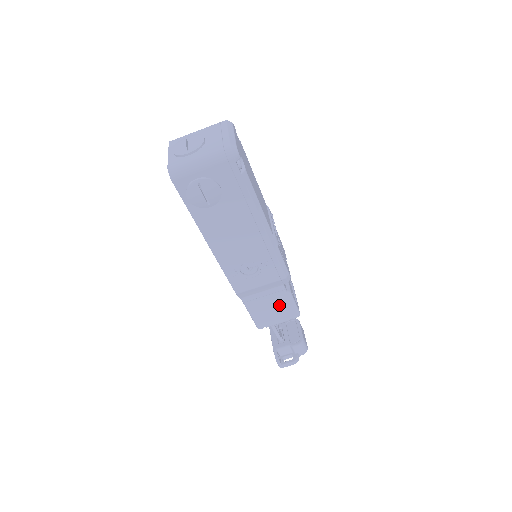
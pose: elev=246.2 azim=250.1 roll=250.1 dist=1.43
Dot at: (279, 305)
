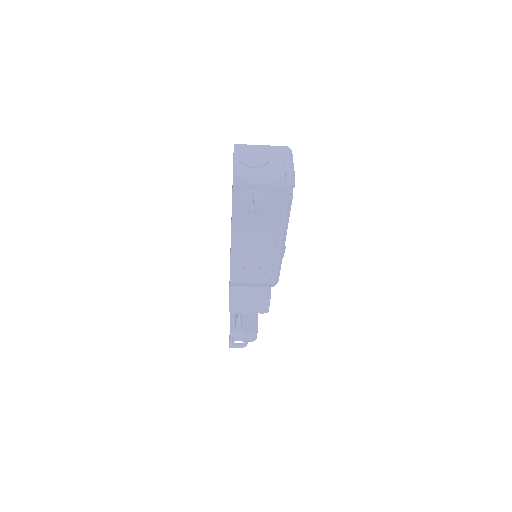
Dot at: (257, 300)
